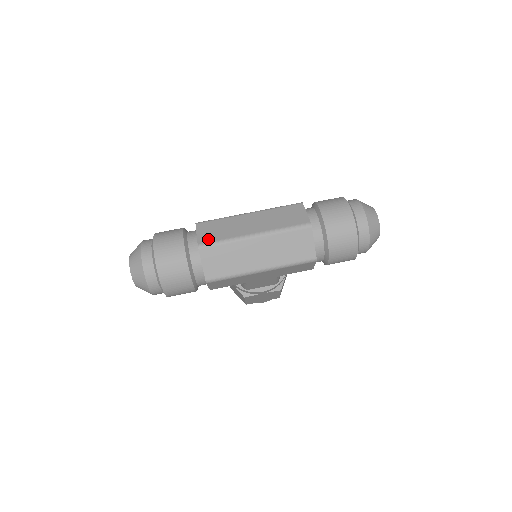
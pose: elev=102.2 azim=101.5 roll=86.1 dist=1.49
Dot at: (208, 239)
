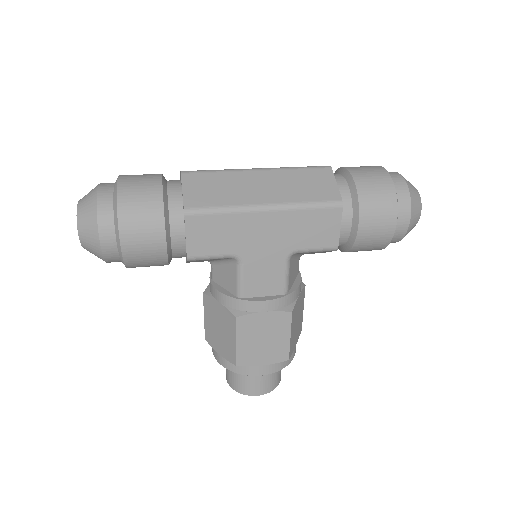
Dot at: occluded
